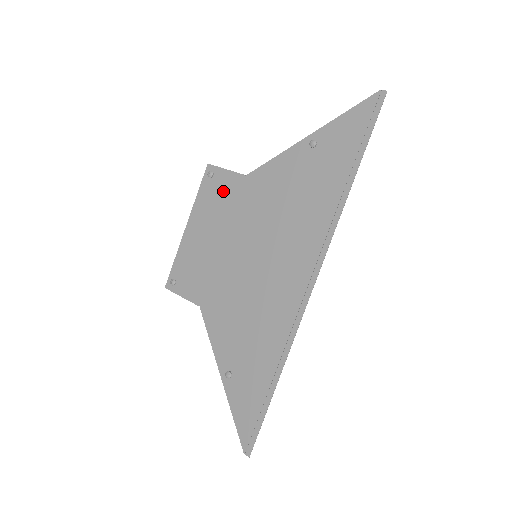
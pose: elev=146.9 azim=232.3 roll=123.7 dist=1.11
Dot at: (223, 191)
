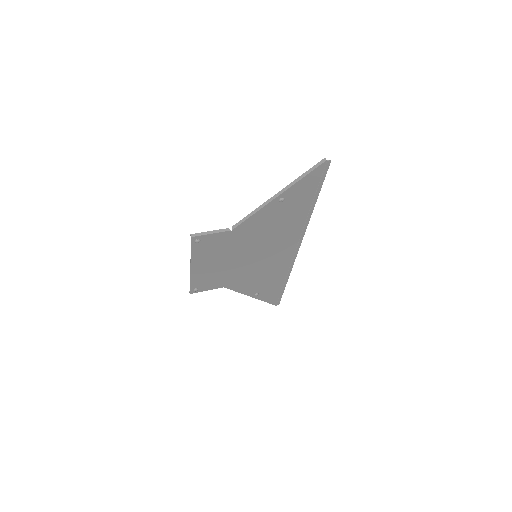
Dot at: (215, 244)
